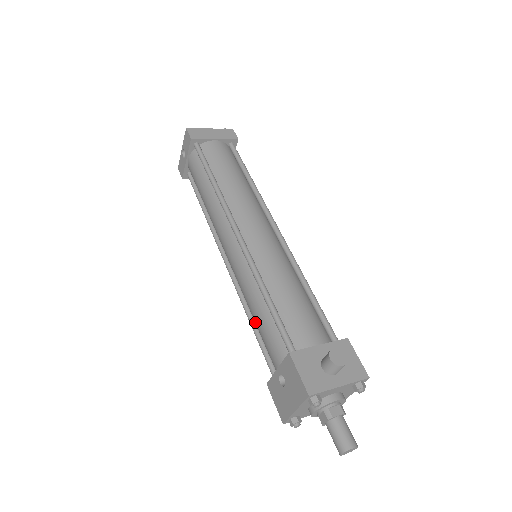
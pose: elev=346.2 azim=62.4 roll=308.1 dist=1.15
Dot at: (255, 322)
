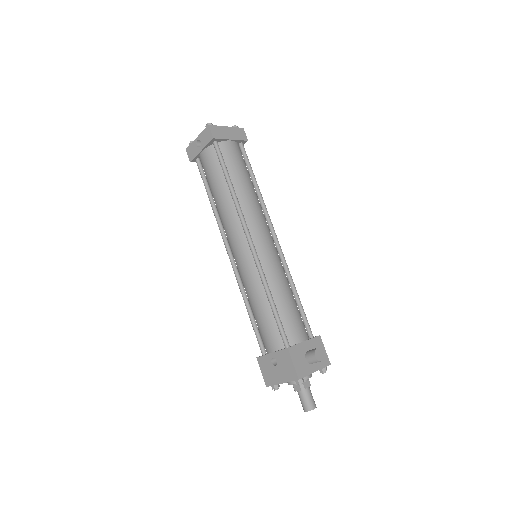
Dot at: (254, 313)
